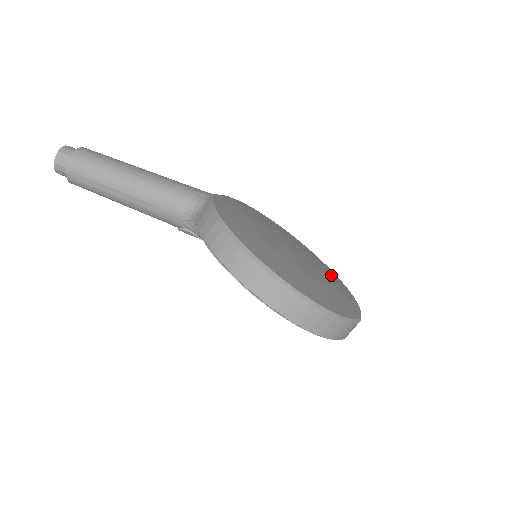
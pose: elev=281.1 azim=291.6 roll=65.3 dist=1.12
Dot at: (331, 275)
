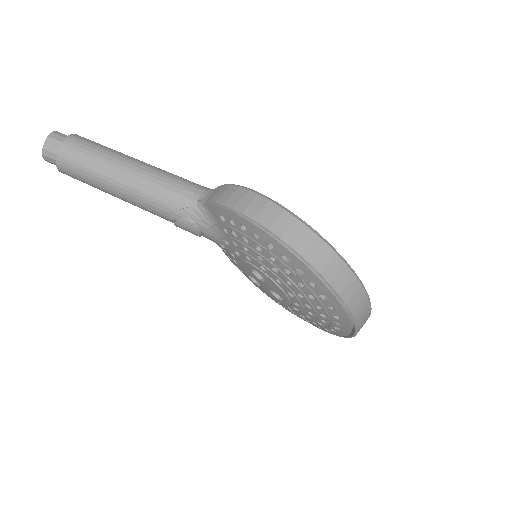
Dot at: occluded
